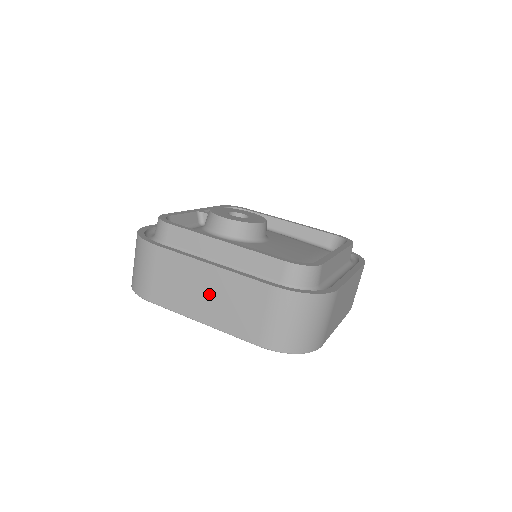
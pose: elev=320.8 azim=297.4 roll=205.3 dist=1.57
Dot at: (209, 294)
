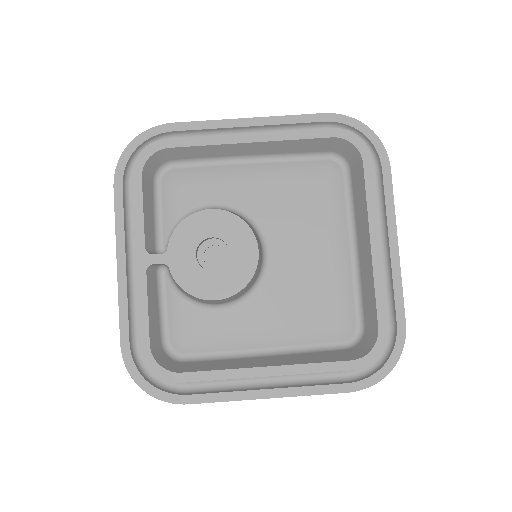
Dot at: occluded
